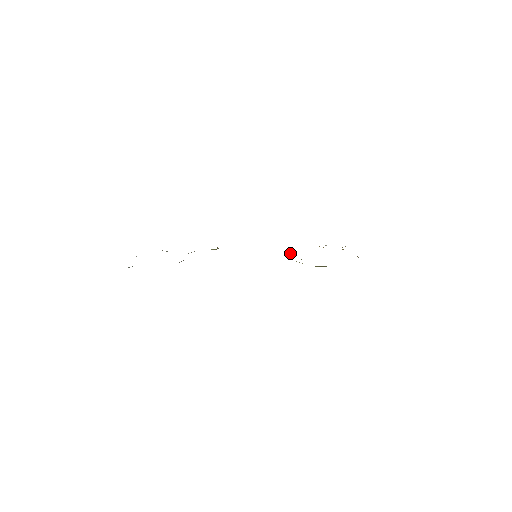
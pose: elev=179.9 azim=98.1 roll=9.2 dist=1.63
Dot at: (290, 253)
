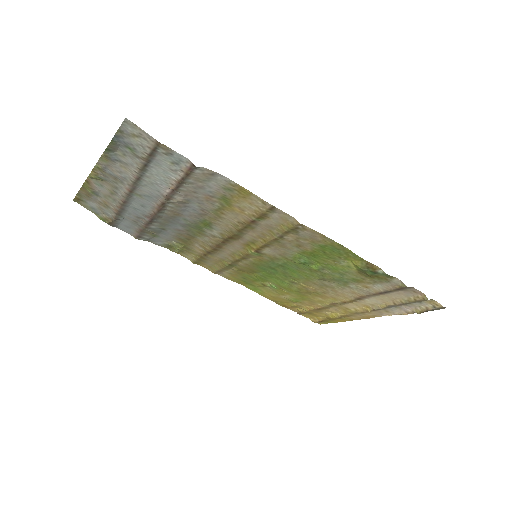
Dot at: (290, 278)
